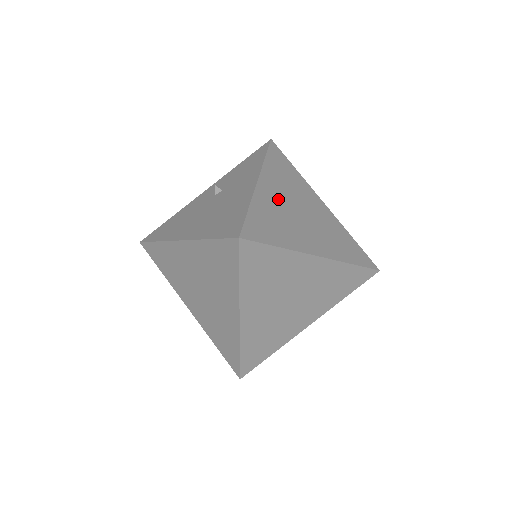
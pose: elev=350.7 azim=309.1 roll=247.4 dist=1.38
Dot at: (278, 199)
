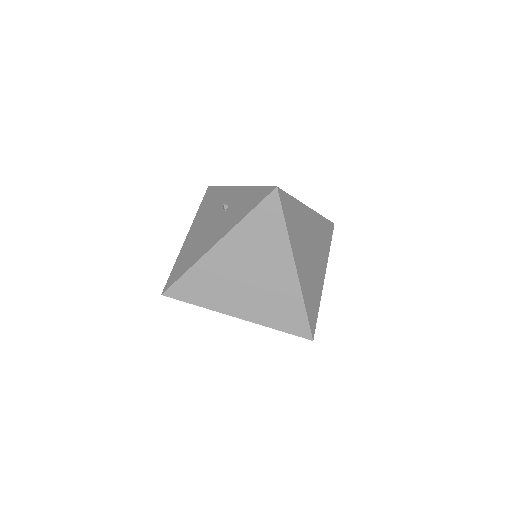
Dot at: (228, 263)
